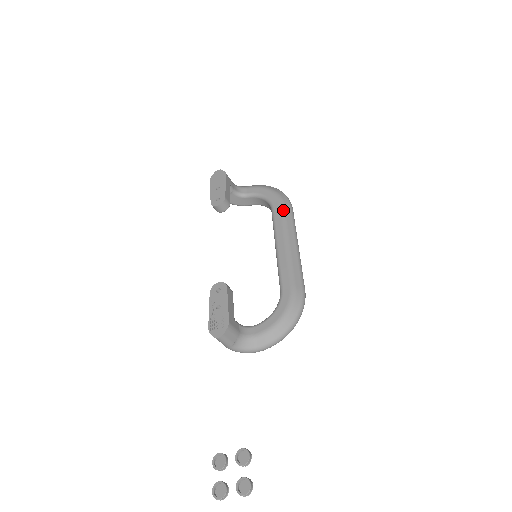
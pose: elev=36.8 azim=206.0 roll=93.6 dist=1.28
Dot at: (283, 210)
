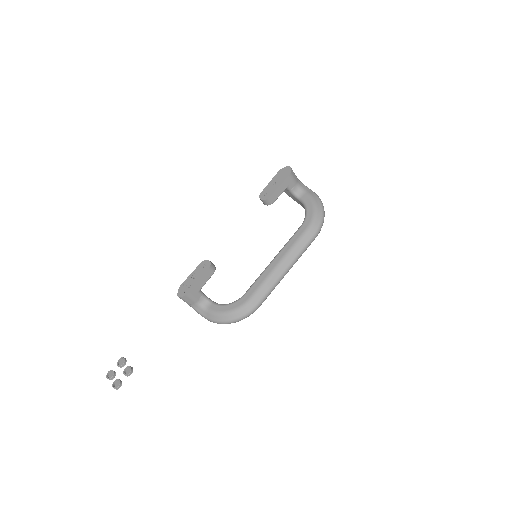
Dot at: (303, 235)
